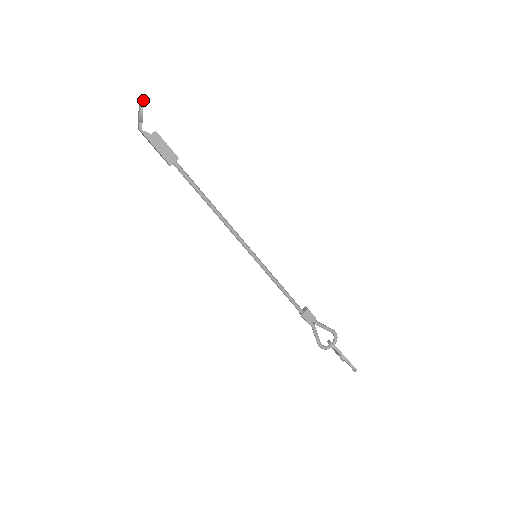
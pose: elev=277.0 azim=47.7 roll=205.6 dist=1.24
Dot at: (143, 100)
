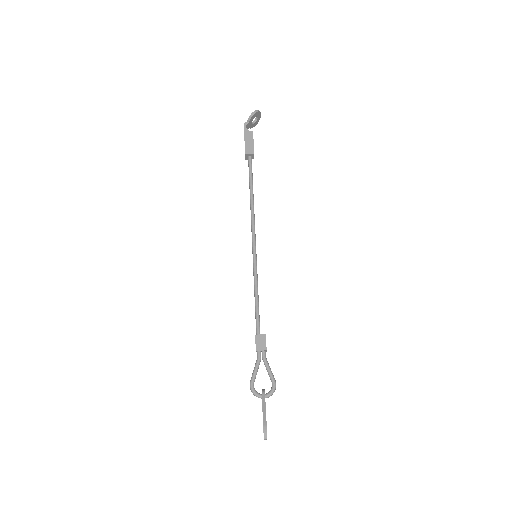
Dot at: (259, 111)
